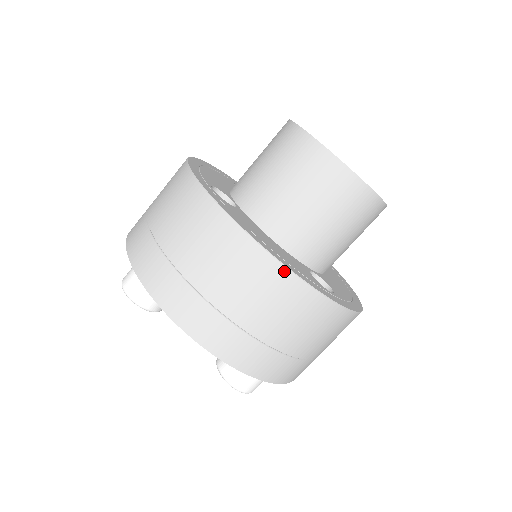
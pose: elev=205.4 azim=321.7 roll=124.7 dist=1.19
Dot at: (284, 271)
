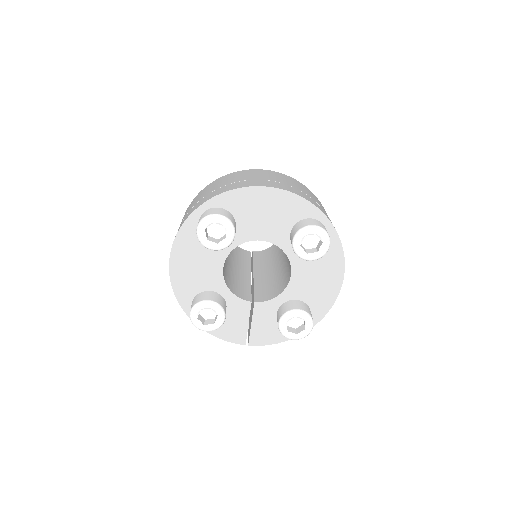
Dot at: (281, 174)
